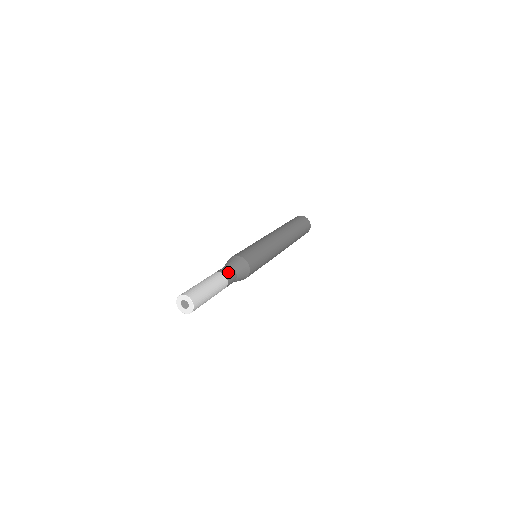
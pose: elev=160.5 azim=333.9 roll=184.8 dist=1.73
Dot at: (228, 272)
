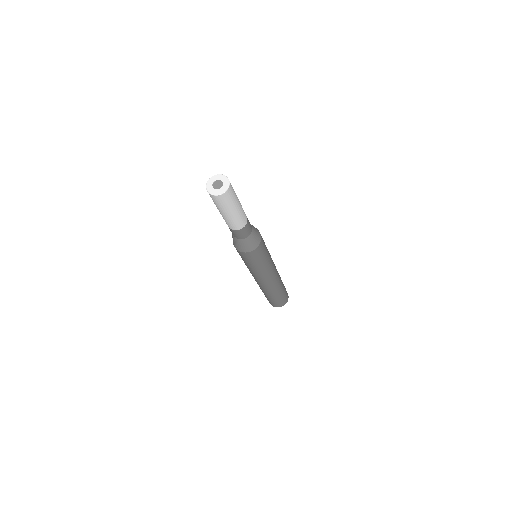
Dot at: occluded
